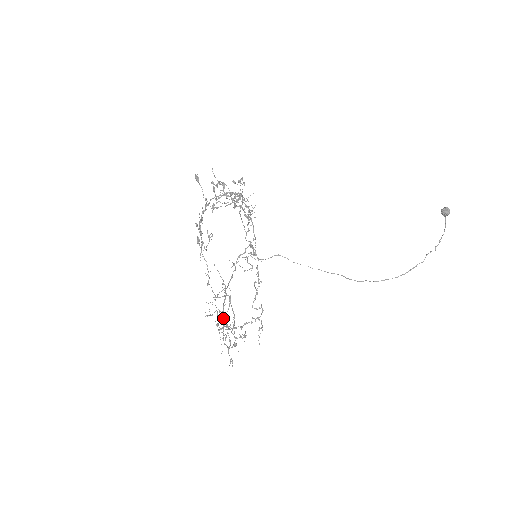
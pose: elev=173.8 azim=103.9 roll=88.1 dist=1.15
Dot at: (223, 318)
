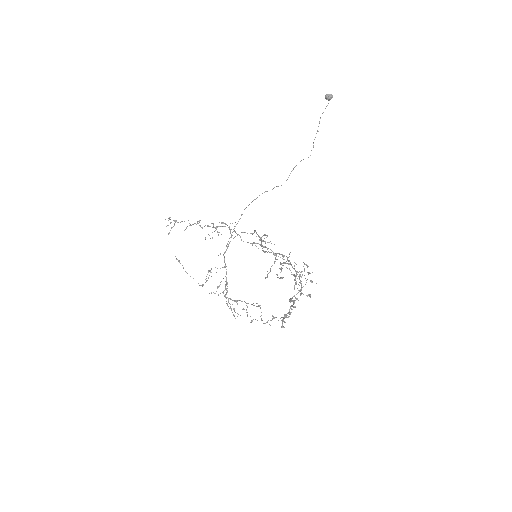
Dot at: occluded
